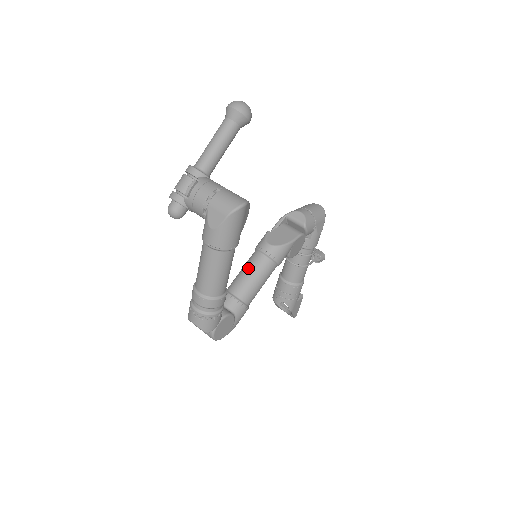
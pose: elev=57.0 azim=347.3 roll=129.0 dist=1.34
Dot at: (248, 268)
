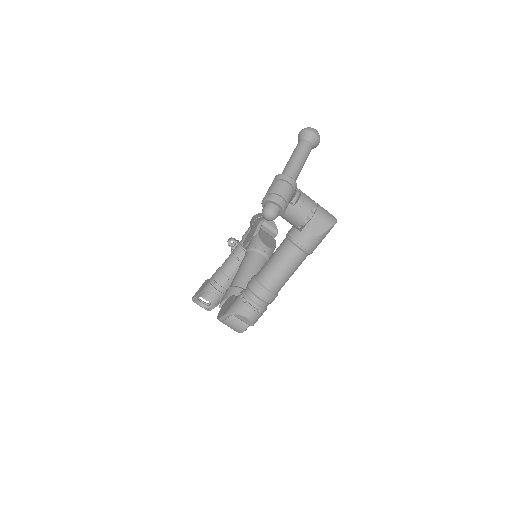
Dot at: (254, 267)
